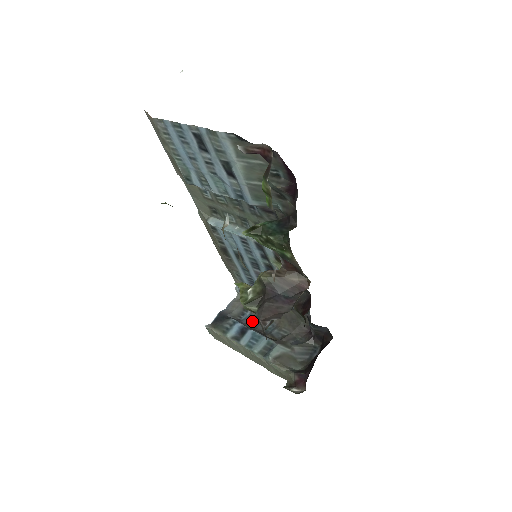
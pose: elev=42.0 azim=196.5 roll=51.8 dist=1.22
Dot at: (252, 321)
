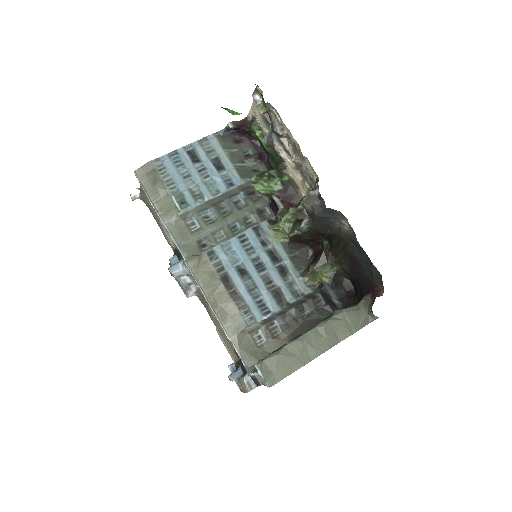
Dot at: occluded
